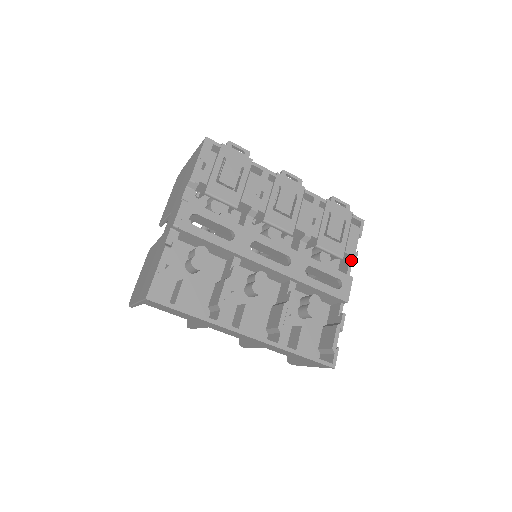
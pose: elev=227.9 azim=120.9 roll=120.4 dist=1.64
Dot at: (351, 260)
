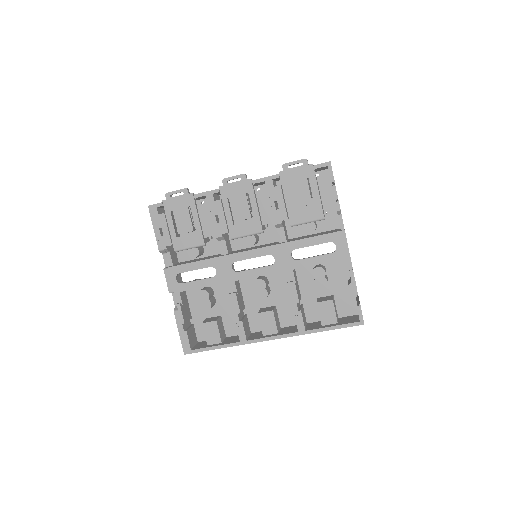
Dot at: occluded
